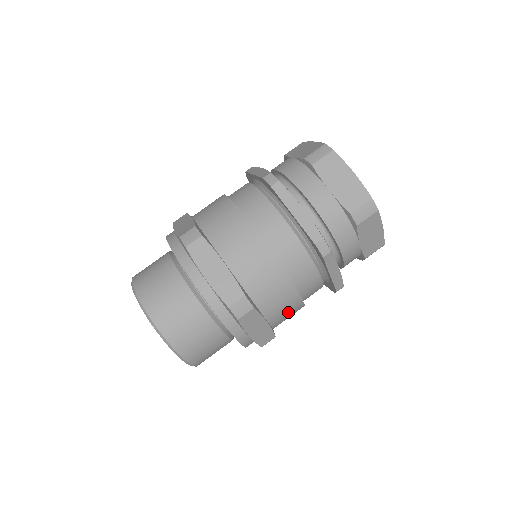
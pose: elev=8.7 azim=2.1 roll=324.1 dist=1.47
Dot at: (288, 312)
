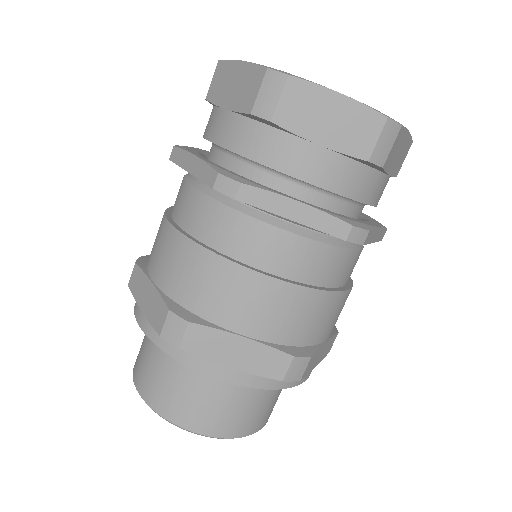
Dot at: (276, 309)
